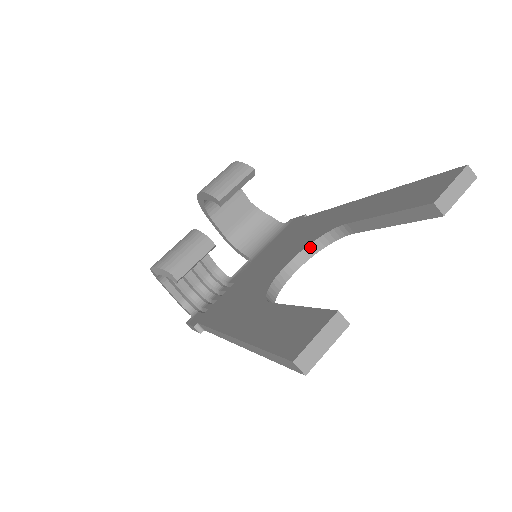
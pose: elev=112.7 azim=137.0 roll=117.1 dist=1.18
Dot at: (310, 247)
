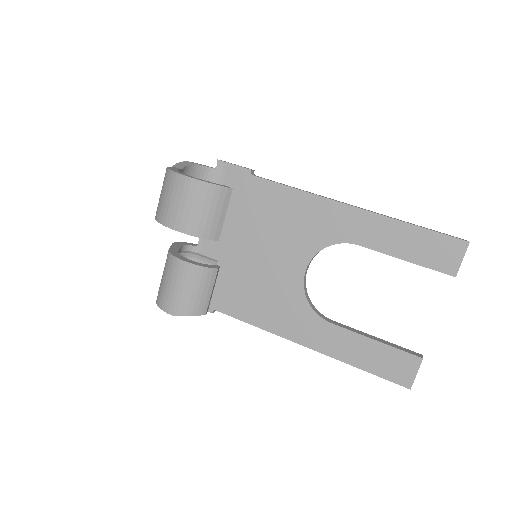
Dot at: occluded
